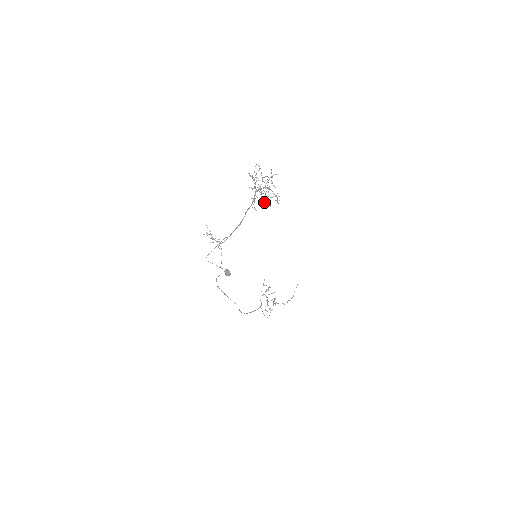
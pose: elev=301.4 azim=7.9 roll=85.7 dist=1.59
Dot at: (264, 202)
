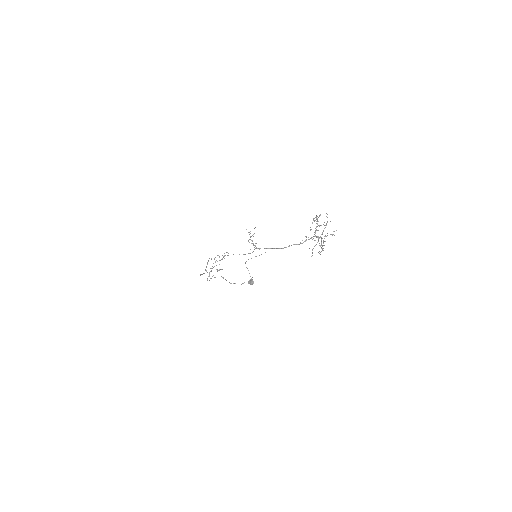
Dot at: (313, 248)
